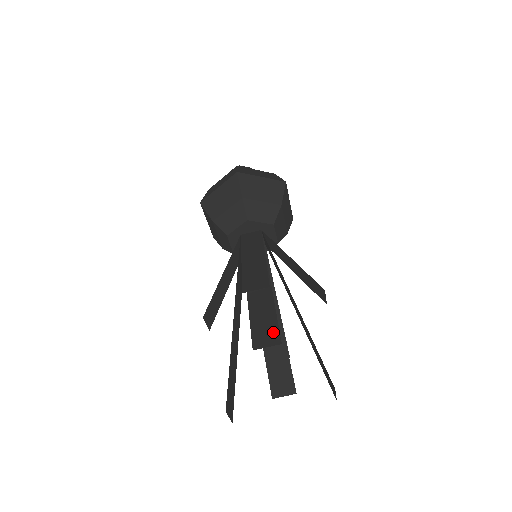
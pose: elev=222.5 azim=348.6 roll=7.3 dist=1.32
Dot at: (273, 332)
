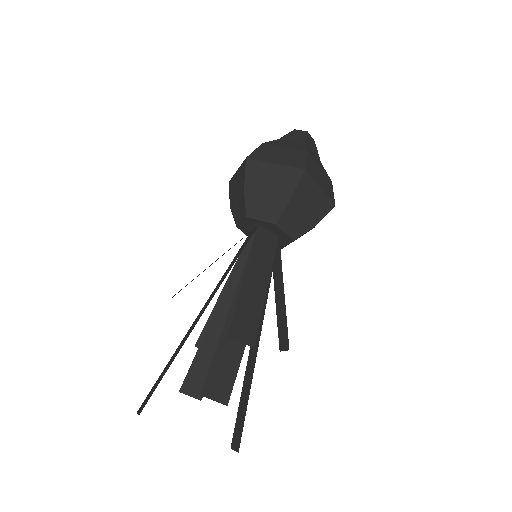
Dot at: (227, 386)
